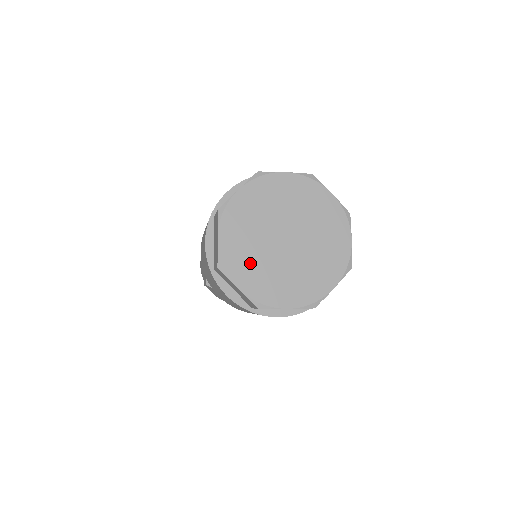
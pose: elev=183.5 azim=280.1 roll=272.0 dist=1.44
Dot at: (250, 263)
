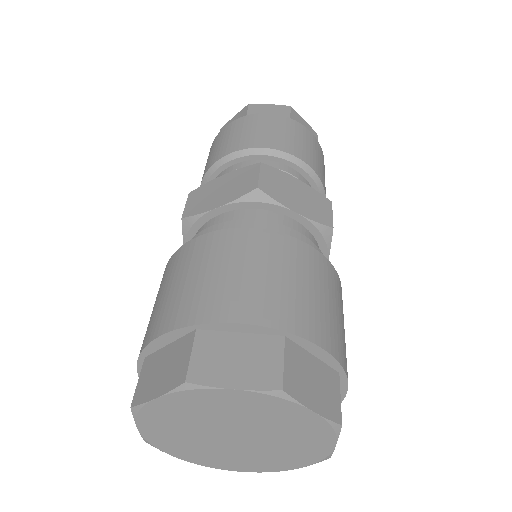
Dot at: (186, 446)
